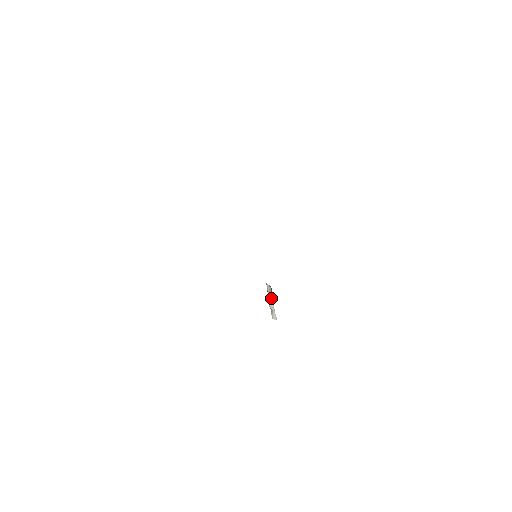
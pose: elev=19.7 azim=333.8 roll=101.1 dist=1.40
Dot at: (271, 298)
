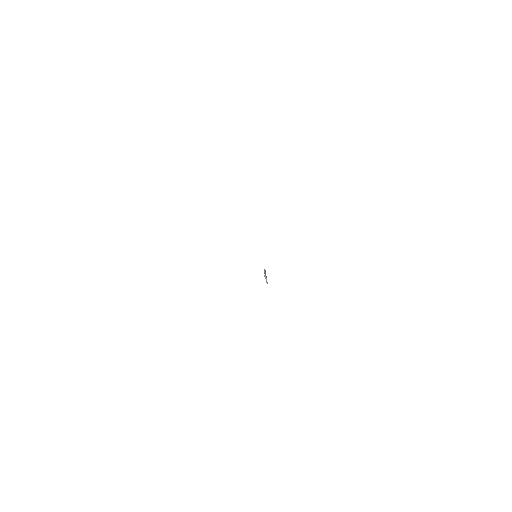
Dot at: occluded
